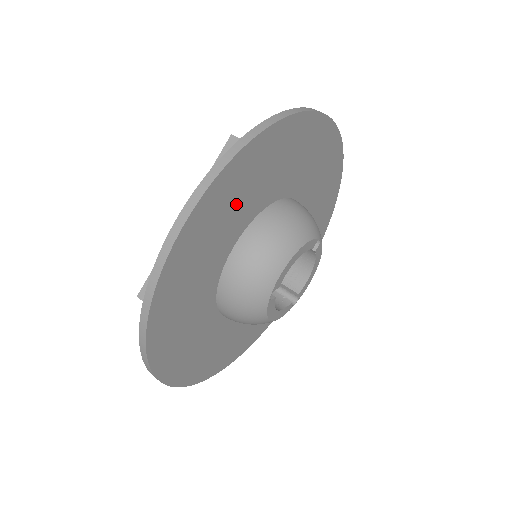
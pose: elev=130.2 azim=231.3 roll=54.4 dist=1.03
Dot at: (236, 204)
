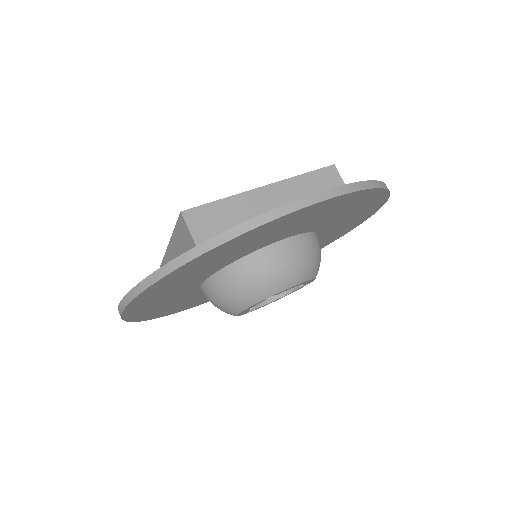
Dot at: (323, 216)
